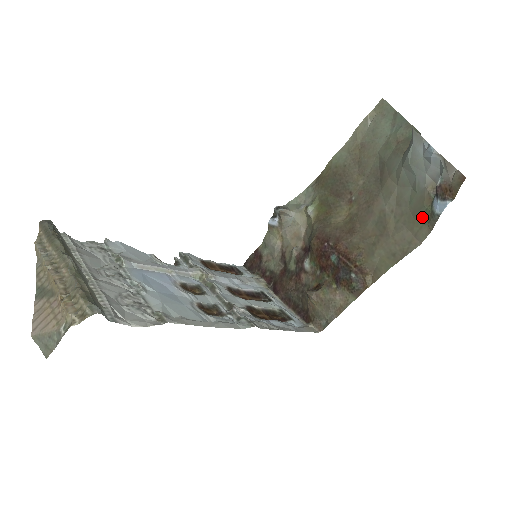
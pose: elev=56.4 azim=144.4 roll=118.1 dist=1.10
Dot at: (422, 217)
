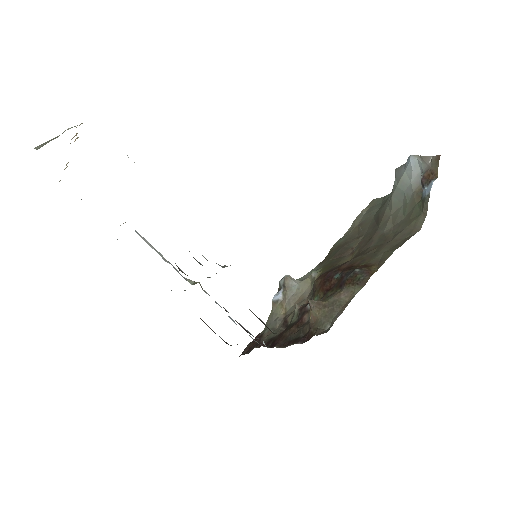
Dot at: (416, 212)
